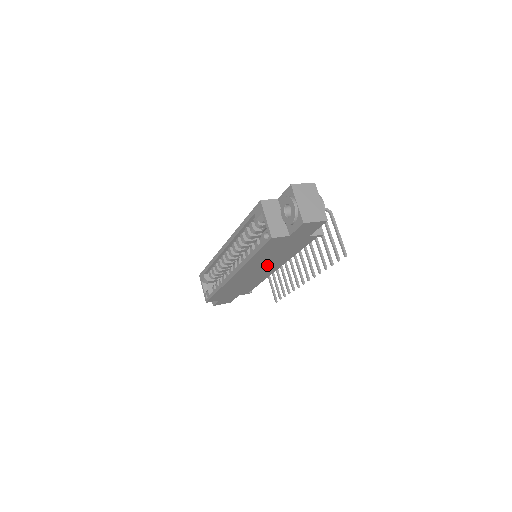
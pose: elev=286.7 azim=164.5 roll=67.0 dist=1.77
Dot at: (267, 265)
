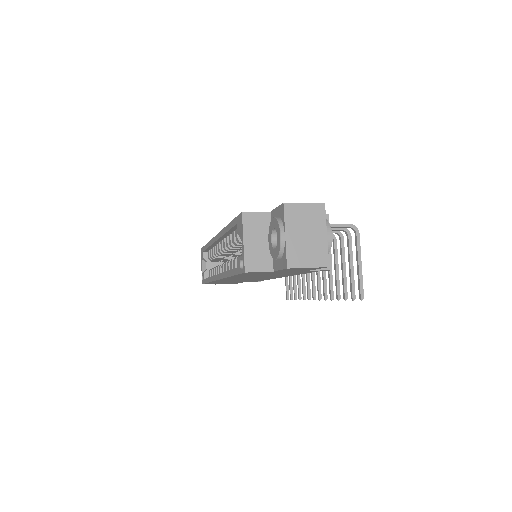
Dot at: (262, 277)
